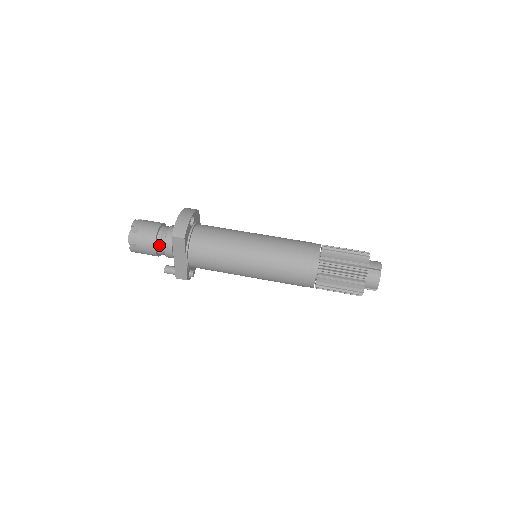
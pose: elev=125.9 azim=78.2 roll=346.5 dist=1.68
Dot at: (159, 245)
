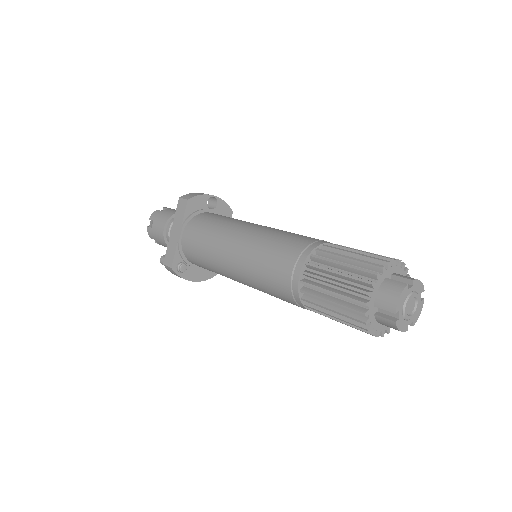
Dot at: (171, 224)
